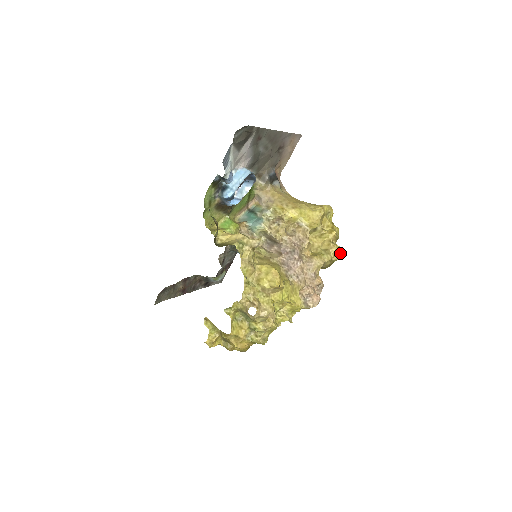
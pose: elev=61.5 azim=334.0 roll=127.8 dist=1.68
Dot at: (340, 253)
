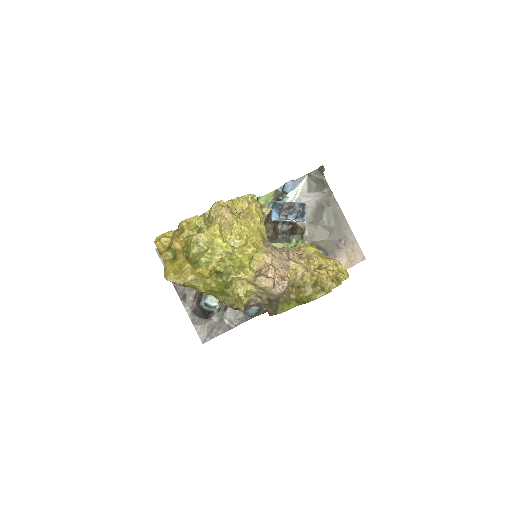
Dot at: (326, 278)
